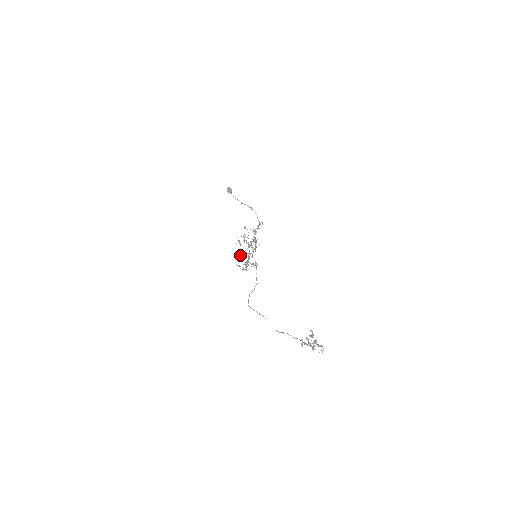
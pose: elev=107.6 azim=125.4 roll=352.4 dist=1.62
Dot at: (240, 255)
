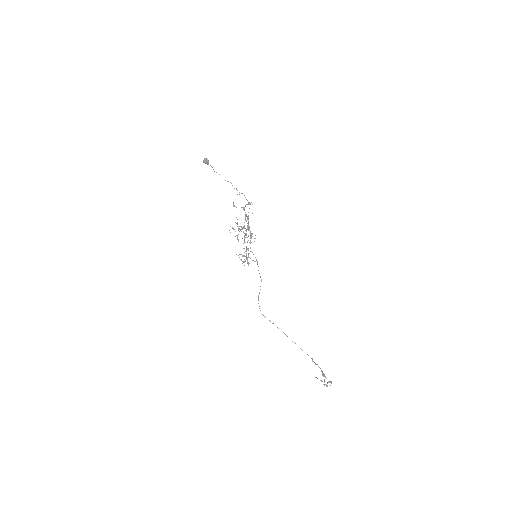
Dot at: (241, 259)
